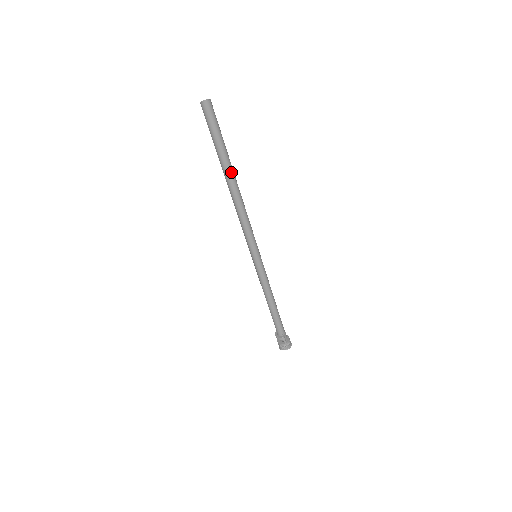
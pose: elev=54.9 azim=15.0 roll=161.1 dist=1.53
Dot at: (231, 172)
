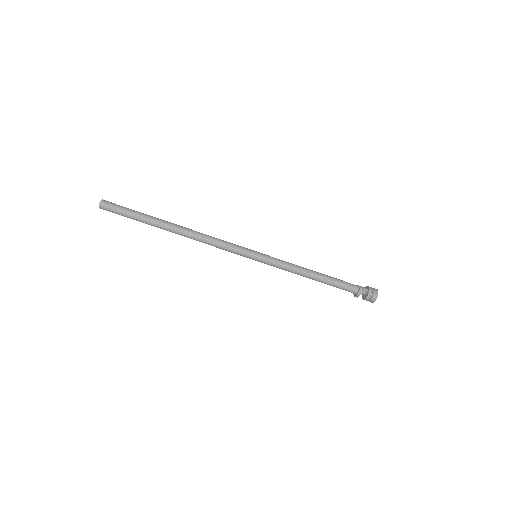
Dot at: (165, 223)
